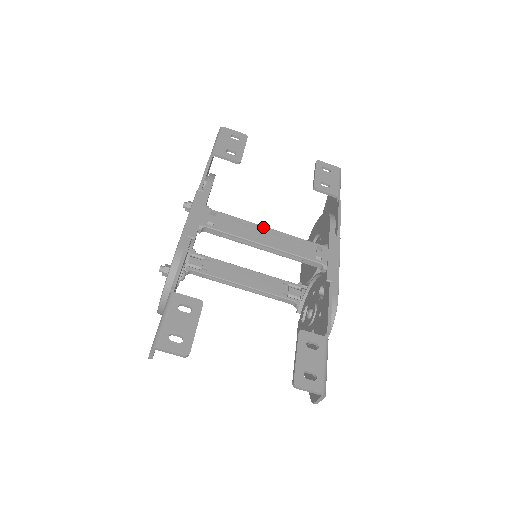
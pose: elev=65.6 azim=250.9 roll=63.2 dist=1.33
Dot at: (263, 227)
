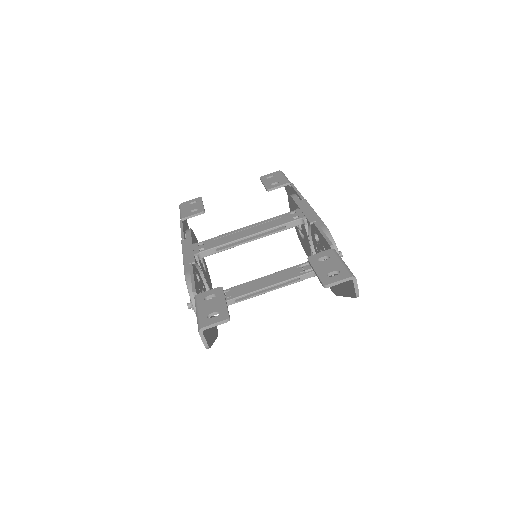
Dot at: (242, 228)
